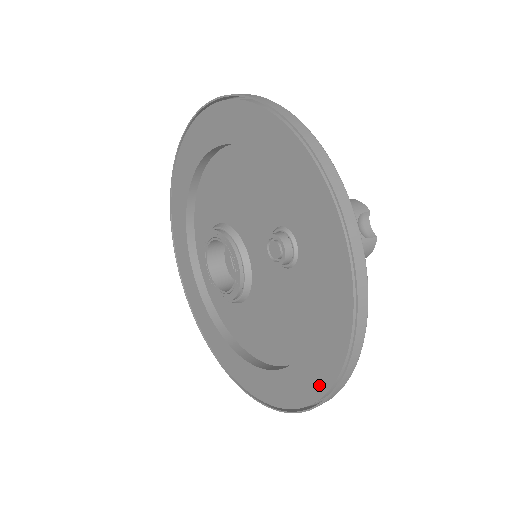
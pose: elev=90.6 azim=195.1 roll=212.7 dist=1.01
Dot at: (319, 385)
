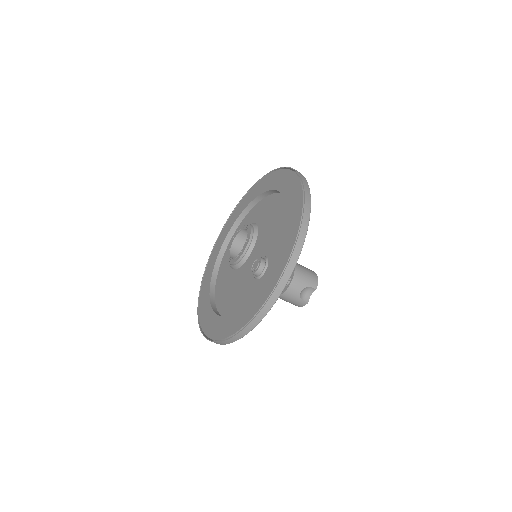
Dot at: (219, 334)
